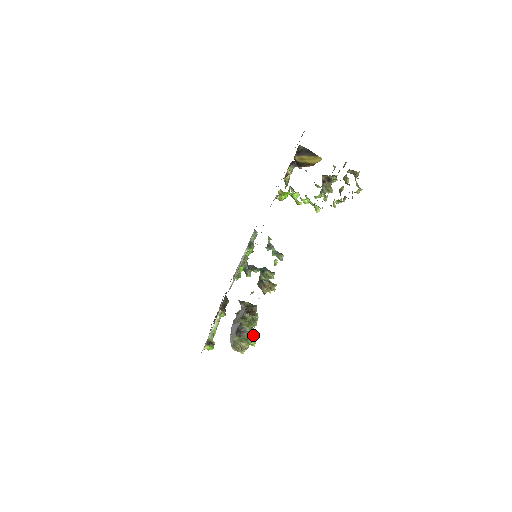
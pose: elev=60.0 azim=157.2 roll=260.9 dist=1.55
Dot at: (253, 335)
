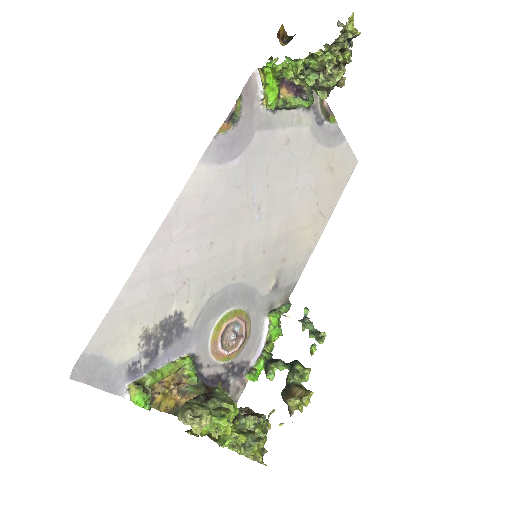
Dot at: (227, 408)
